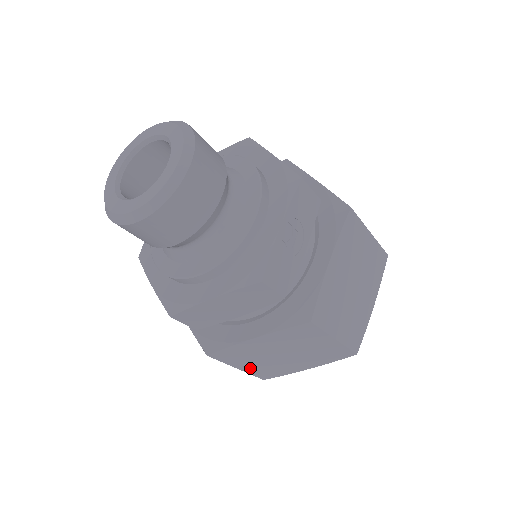
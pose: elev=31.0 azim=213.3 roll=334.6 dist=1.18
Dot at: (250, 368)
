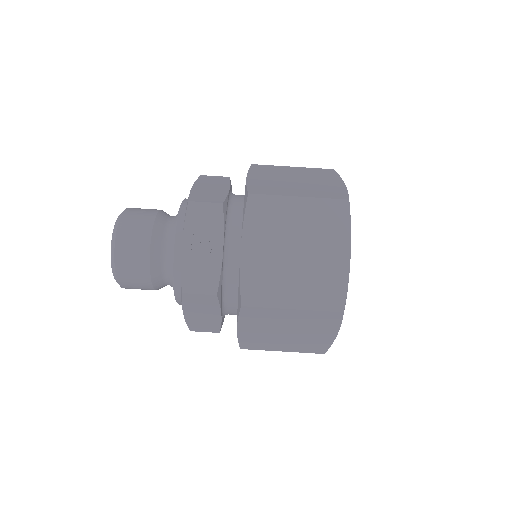
Dot at: (290, 348)
